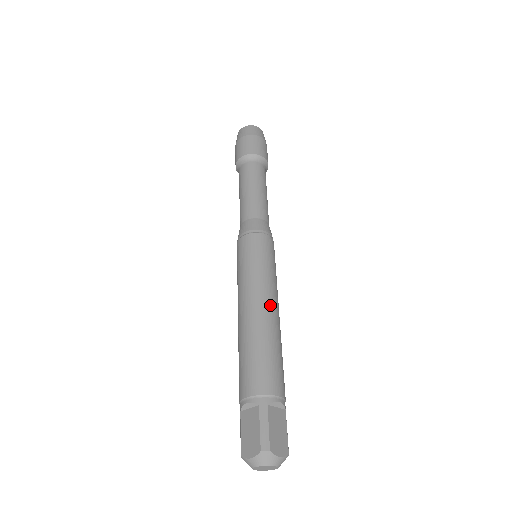
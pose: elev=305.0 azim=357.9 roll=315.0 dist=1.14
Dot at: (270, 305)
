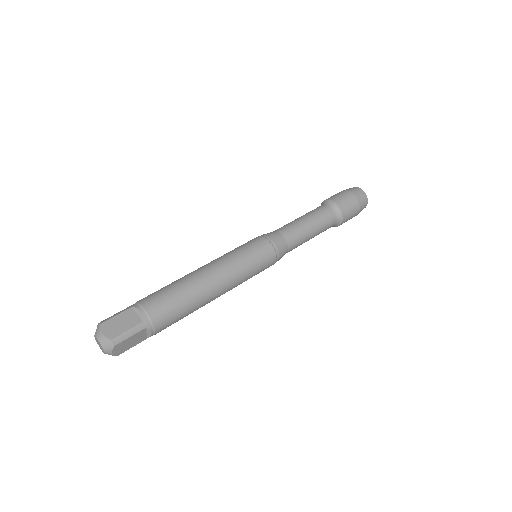
Dot at: (221, 291)
